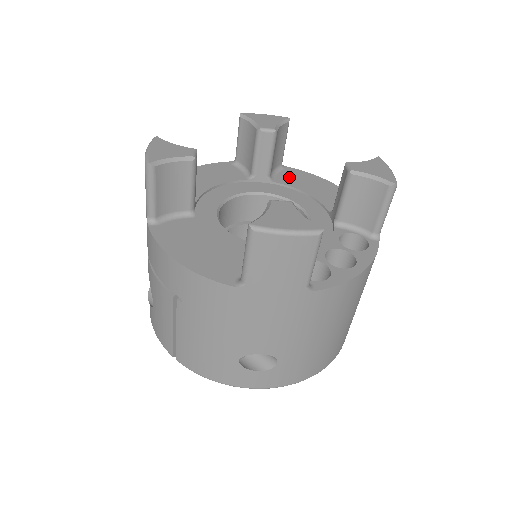
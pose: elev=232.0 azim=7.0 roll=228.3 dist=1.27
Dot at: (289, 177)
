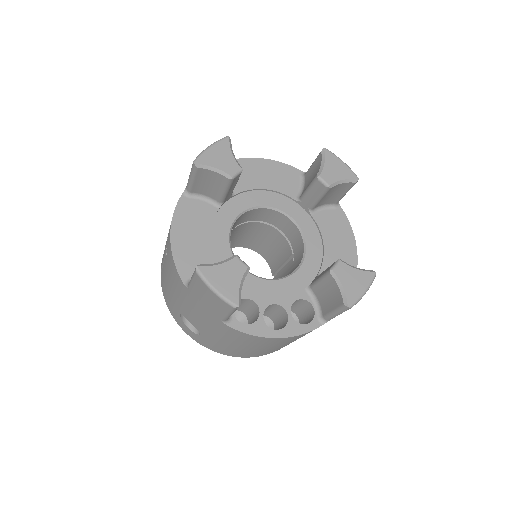
Dot at: (329, 219)
